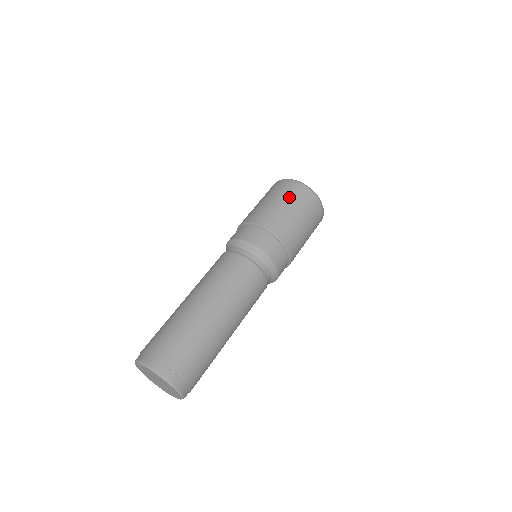
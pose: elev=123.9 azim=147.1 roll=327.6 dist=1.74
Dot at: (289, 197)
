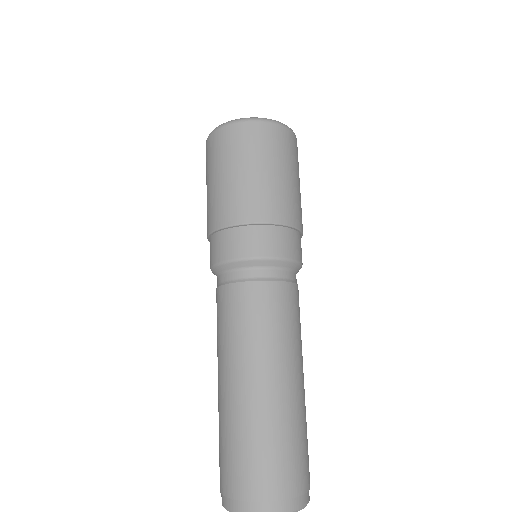
Dot at: (289, 159)
